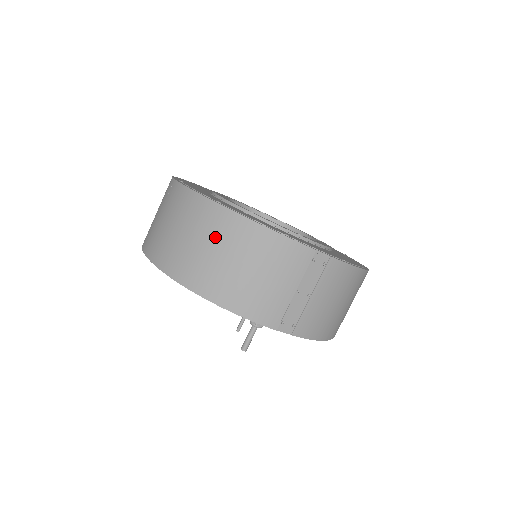
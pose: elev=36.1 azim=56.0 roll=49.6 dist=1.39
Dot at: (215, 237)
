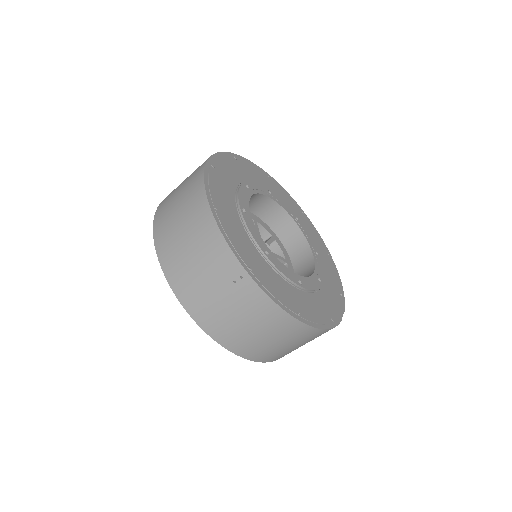
Dot at: (289, 339)
